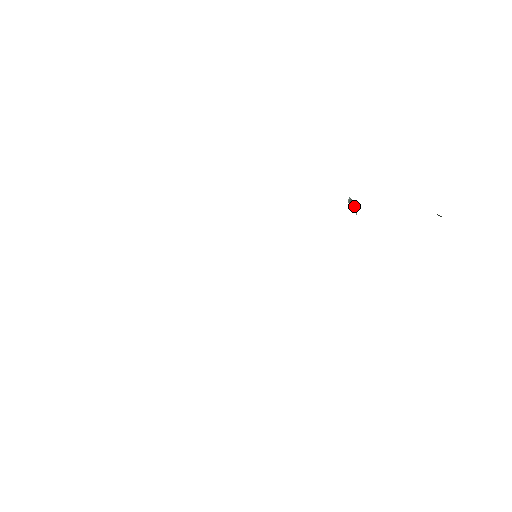
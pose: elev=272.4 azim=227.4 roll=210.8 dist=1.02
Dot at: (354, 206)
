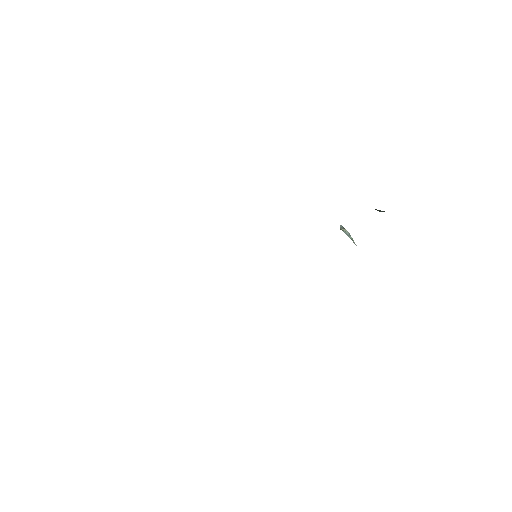
Dot at: (349, 235)
